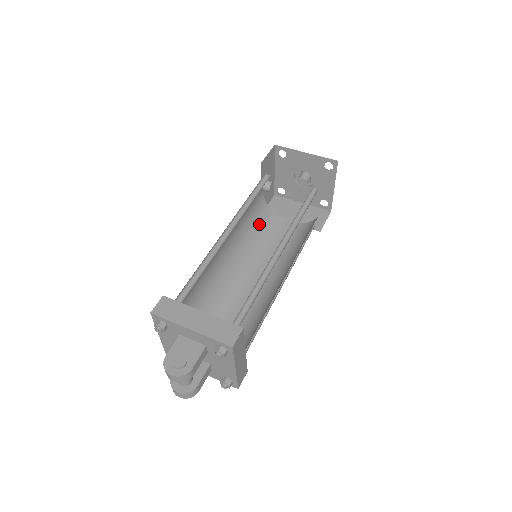
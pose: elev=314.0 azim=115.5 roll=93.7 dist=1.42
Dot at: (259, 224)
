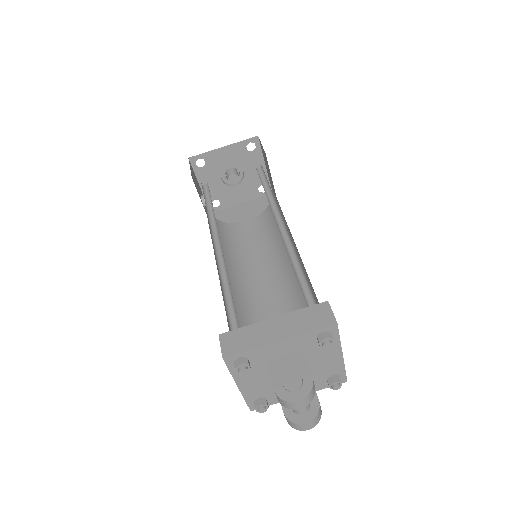
Dot at: (224, 239)
